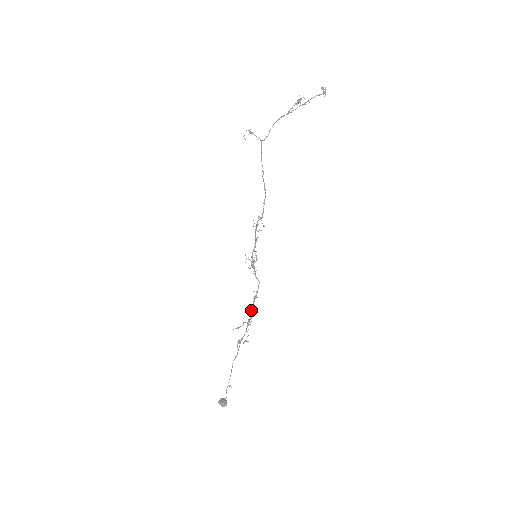
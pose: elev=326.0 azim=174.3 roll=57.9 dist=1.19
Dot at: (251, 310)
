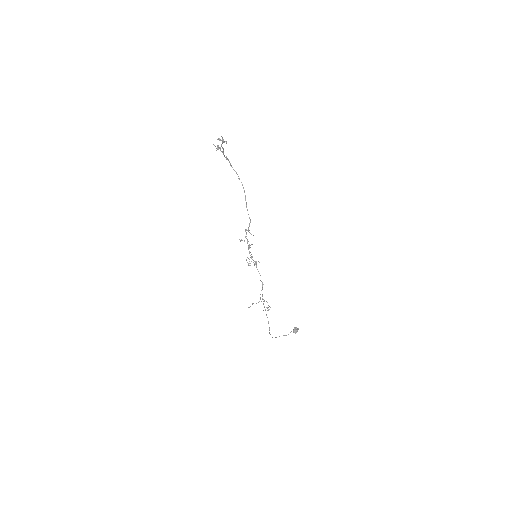
Dot at: occluded
